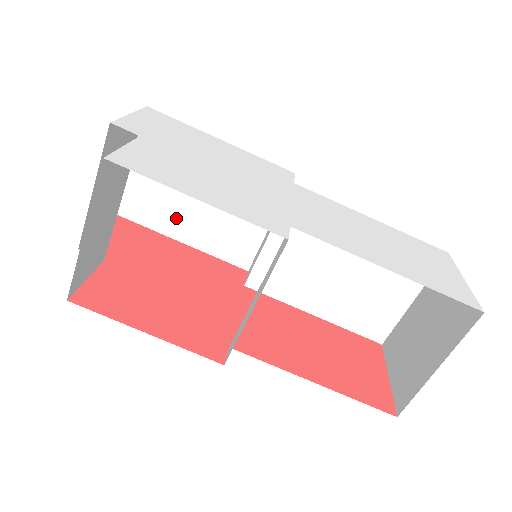
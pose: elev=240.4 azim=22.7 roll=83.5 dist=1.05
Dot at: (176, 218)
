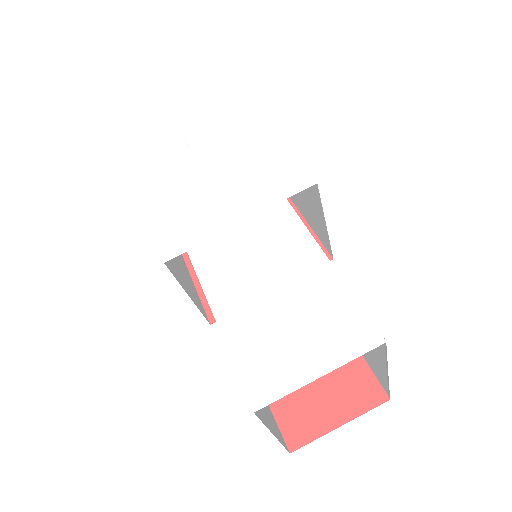
Dot at: occluded
